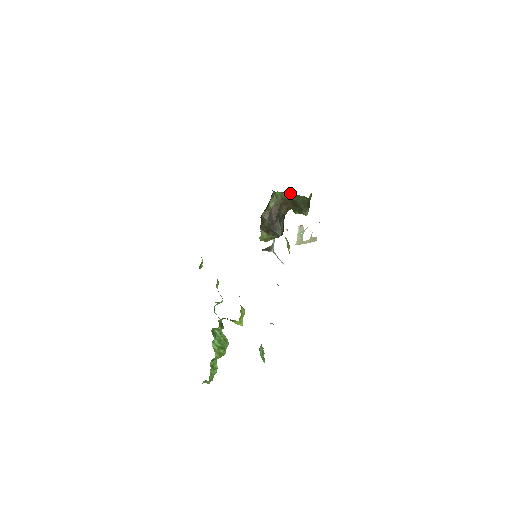
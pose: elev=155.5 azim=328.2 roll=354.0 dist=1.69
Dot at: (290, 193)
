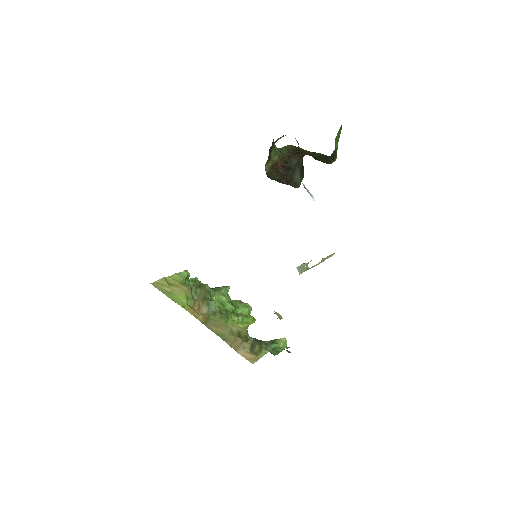
Dot at: occluded
